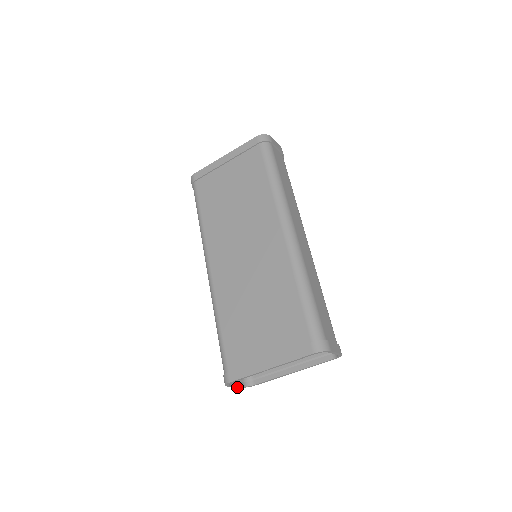
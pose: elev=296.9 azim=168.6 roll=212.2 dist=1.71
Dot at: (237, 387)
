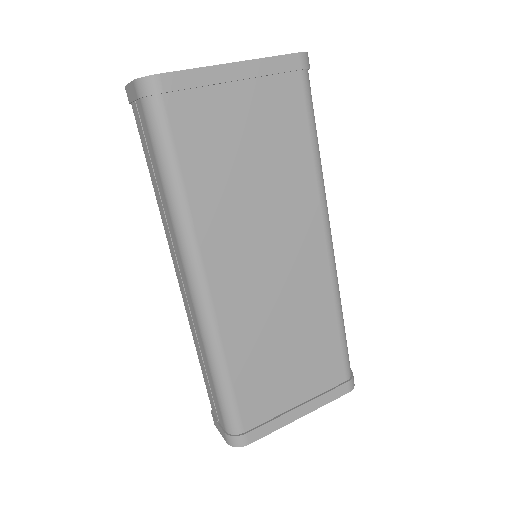
Dot at: occluded
